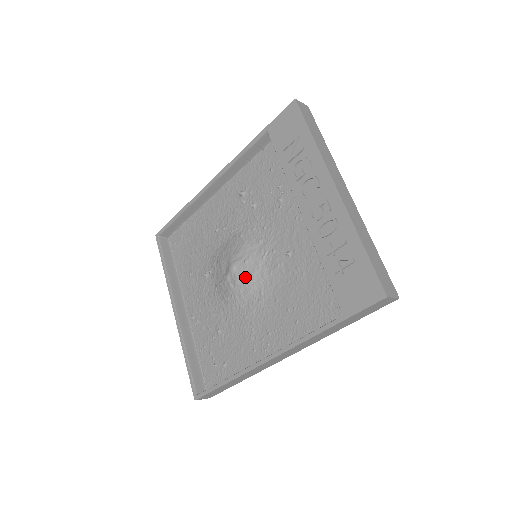
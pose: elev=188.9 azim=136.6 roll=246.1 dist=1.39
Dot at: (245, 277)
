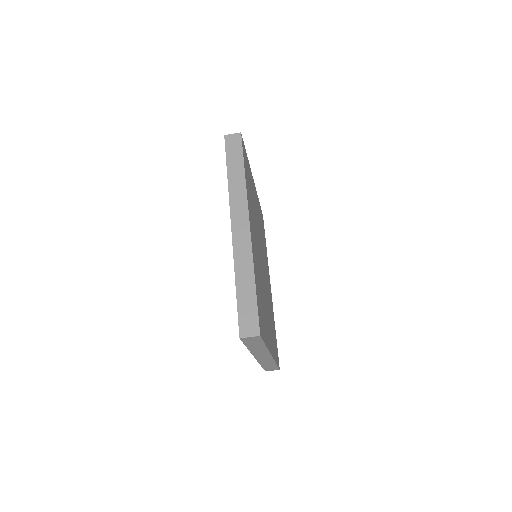
Dot at: occluded
